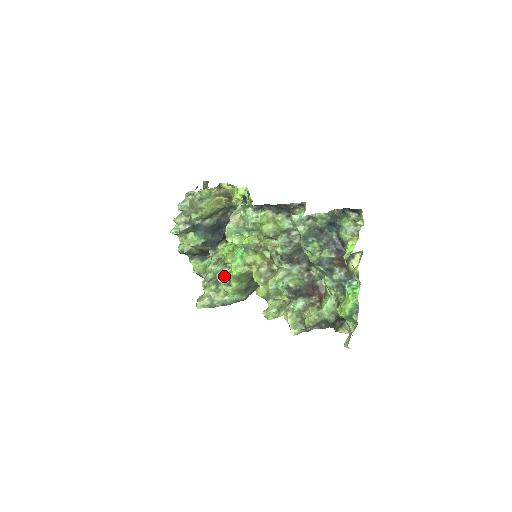
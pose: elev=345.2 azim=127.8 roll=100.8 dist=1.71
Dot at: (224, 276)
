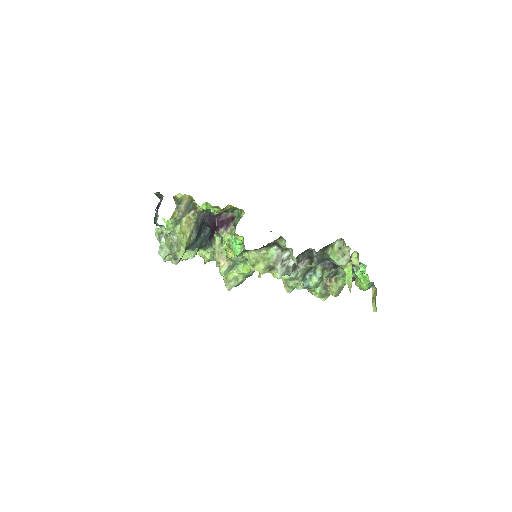
Dot at: occluded
